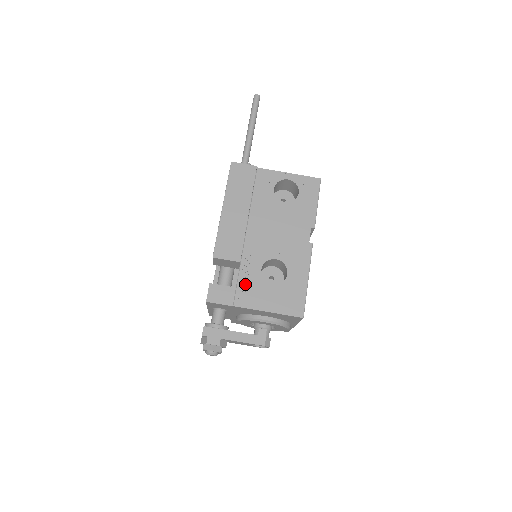
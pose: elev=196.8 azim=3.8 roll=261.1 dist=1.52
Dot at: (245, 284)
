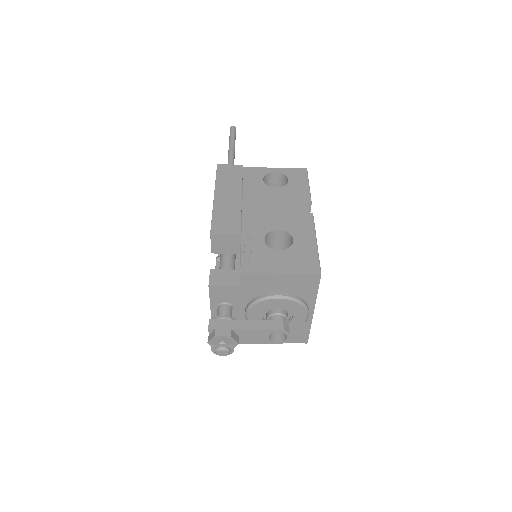
Dot at: (249, 253)
